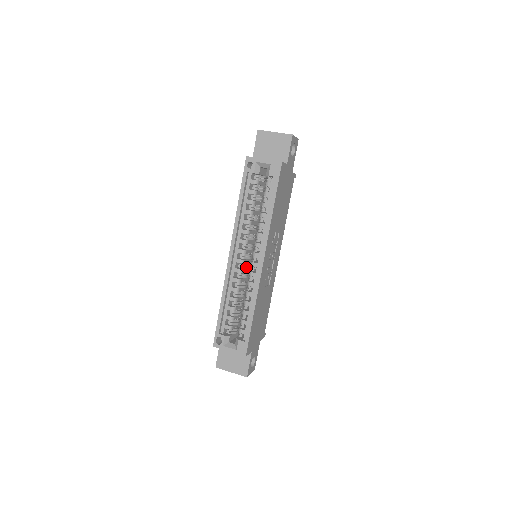
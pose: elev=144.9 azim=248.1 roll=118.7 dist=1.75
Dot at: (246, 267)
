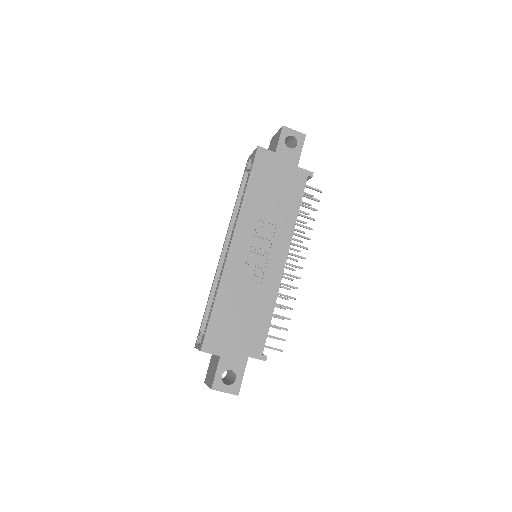
Dot at: occluded
